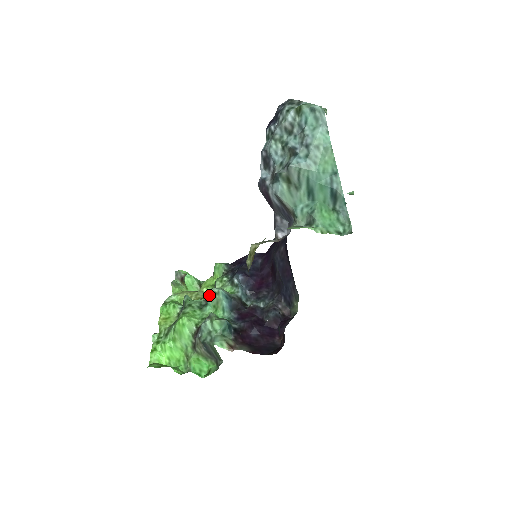
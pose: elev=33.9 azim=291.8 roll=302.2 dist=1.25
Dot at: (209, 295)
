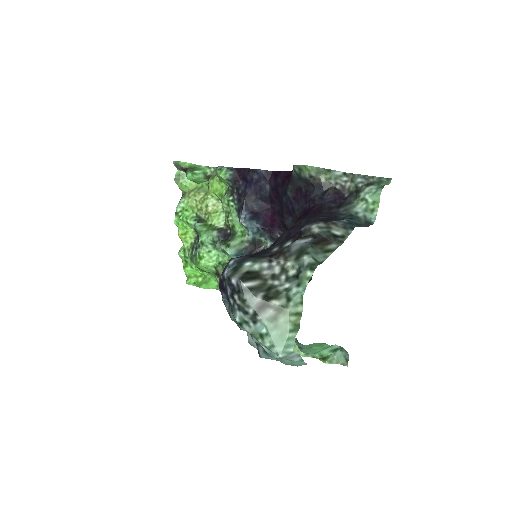
Dot at: occluded
